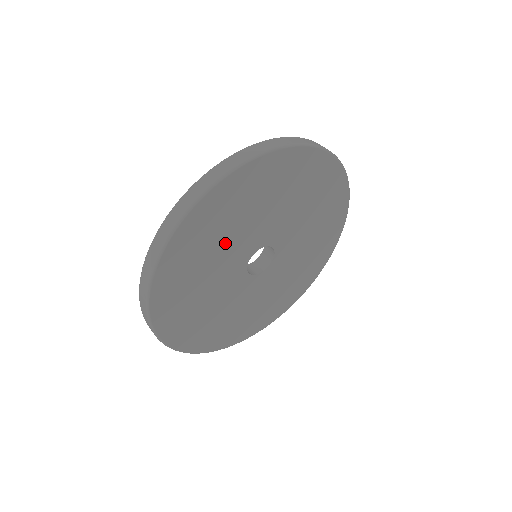
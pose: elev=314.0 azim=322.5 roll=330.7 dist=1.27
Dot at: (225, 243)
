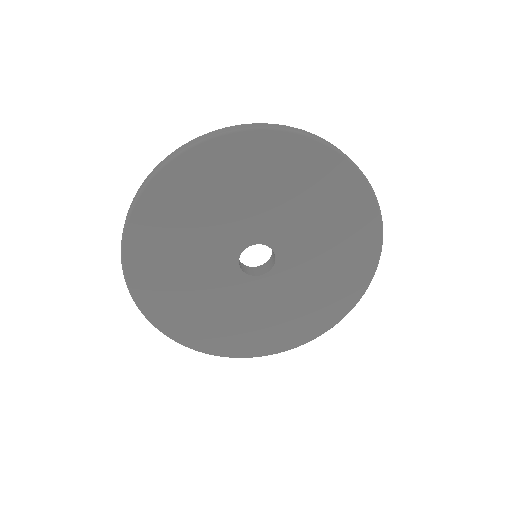
Dot at: (268, 199)
